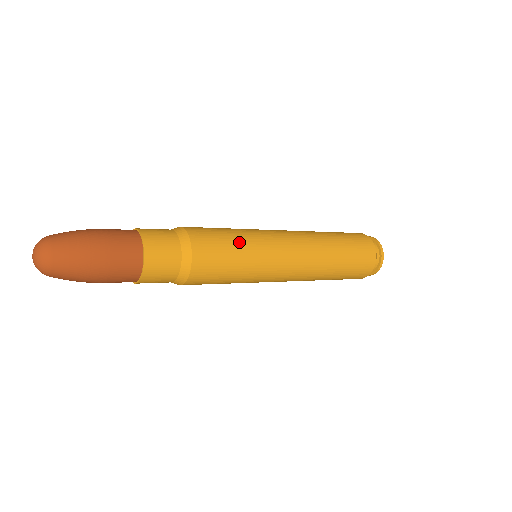
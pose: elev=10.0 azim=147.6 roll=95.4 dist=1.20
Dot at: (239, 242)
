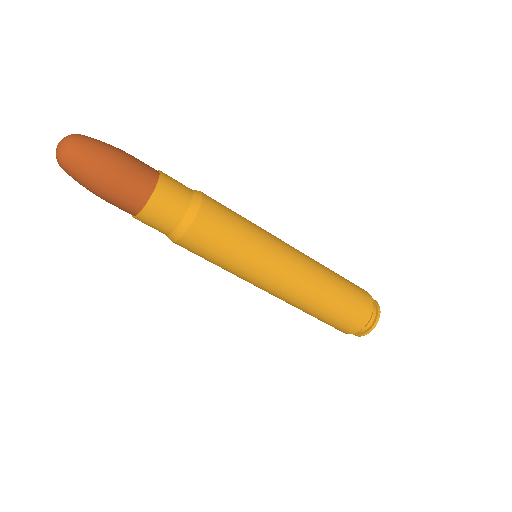
Dot at: (237, 248)
